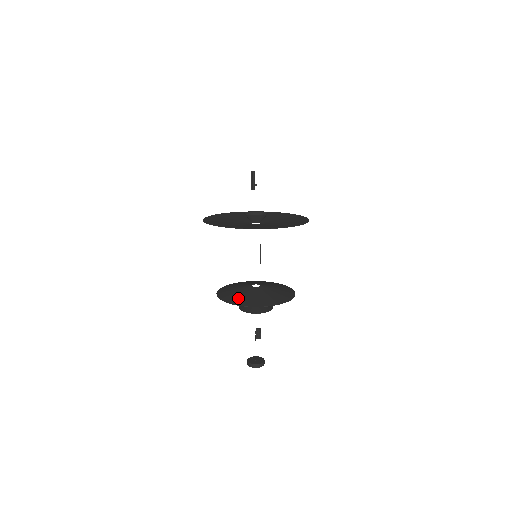
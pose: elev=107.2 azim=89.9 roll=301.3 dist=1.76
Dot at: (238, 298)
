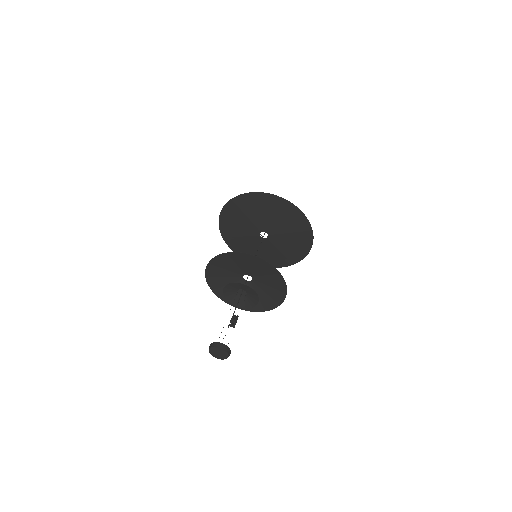
Dot at: (231, 259)
